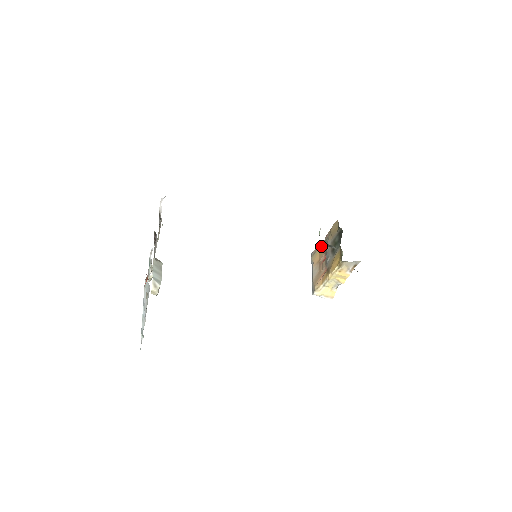
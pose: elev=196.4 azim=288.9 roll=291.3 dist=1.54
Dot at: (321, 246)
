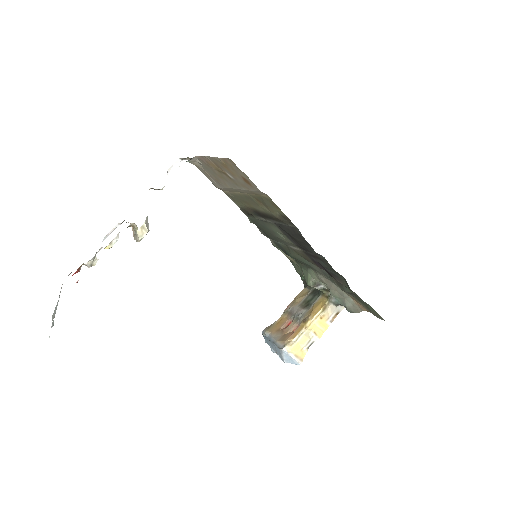
Dot at: (278, 319)
